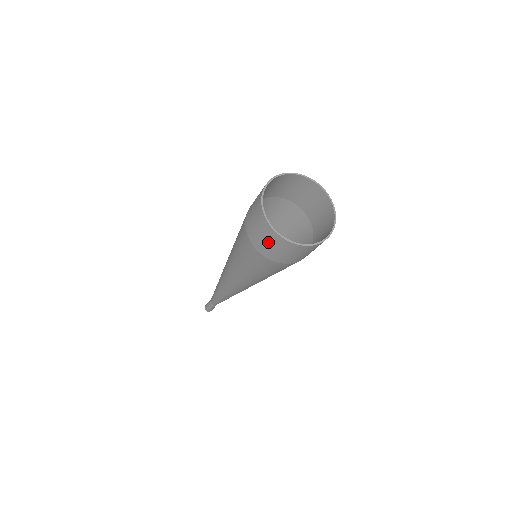
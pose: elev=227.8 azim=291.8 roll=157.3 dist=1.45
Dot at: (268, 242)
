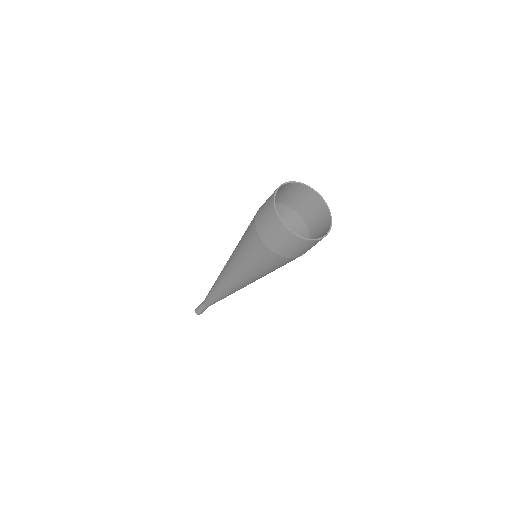
Dot at: (266, 217)
